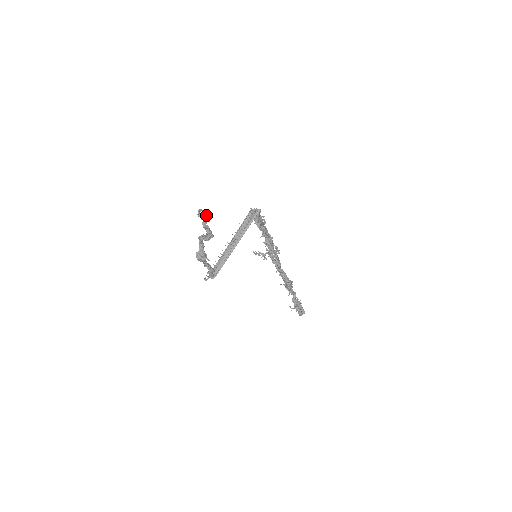
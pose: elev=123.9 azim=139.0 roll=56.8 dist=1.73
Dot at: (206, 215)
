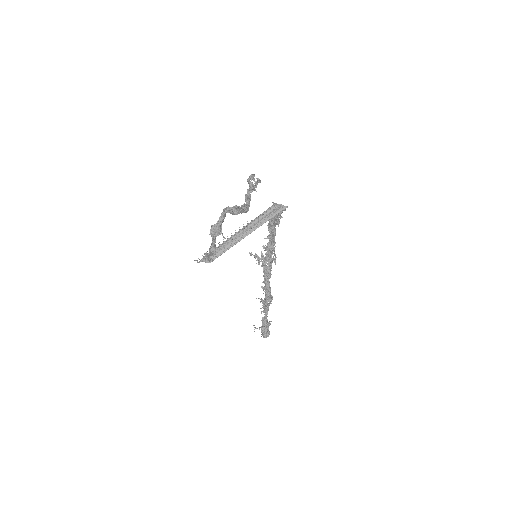
Dot at: (256, 183)
